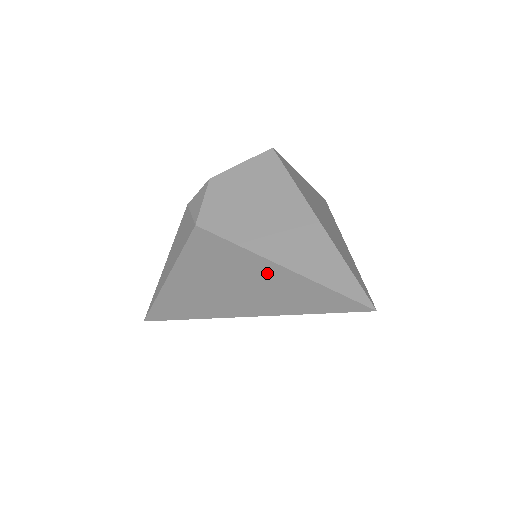
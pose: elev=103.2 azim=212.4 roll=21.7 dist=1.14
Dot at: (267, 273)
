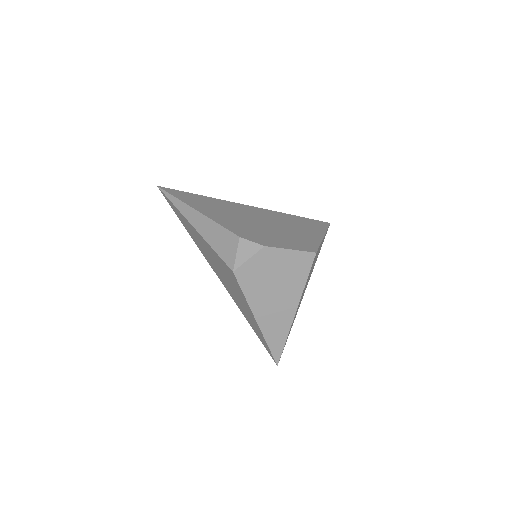
Dot at: (249, 312)
